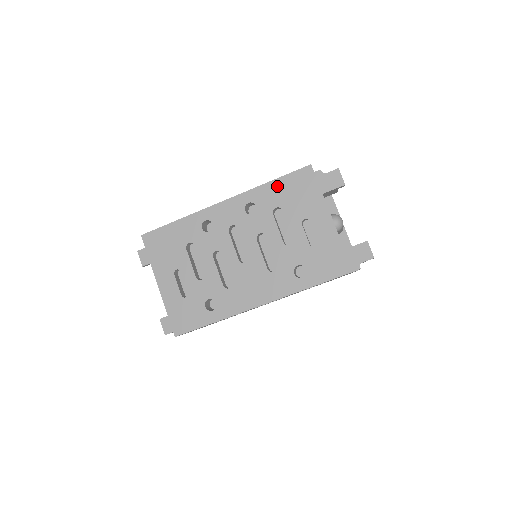
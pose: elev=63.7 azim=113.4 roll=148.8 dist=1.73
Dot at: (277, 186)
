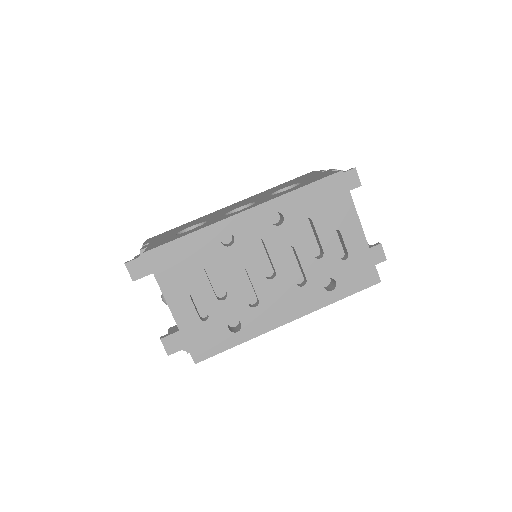
Dot at: (306, 194)
